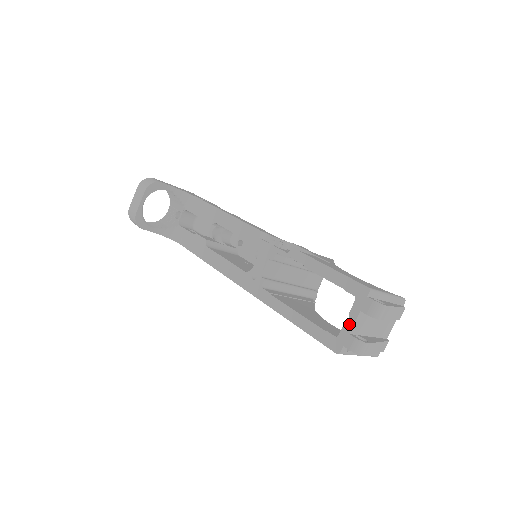
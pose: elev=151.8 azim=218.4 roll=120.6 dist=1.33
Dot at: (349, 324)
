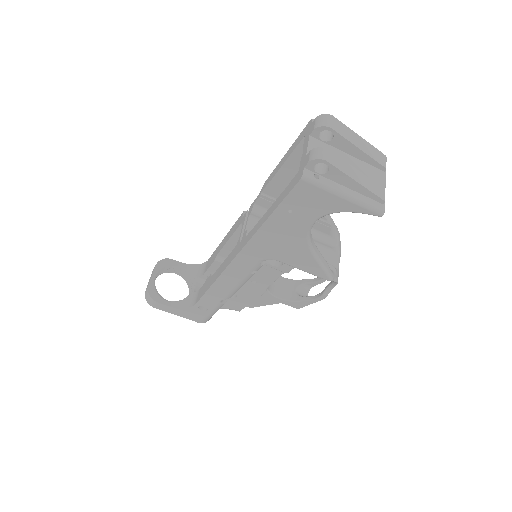
Dot at: (304, 152)
